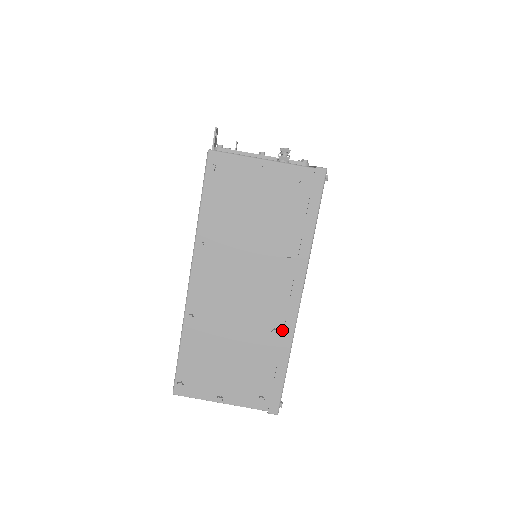
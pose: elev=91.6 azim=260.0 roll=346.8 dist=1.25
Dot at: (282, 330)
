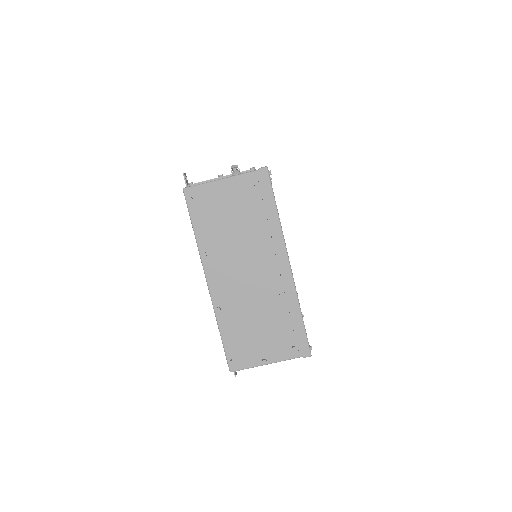
Dot at: (287, 292)
